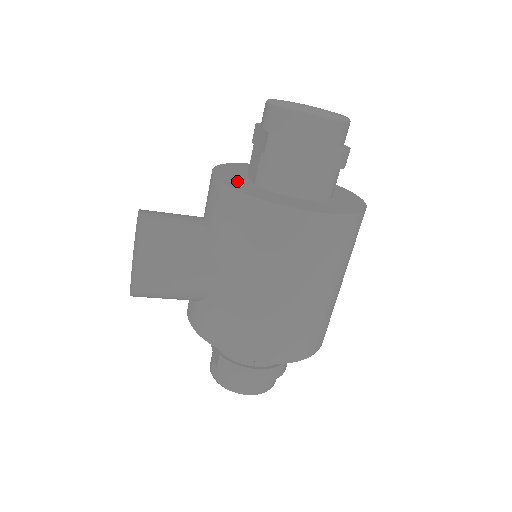
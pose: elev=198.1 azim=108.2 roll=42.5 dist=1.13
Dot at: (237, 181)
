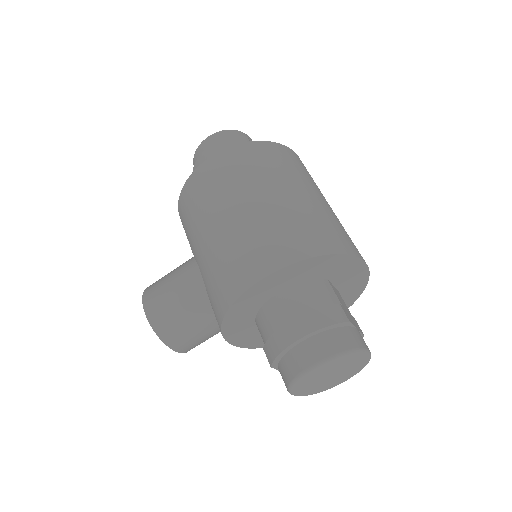
Dot at: occluded
